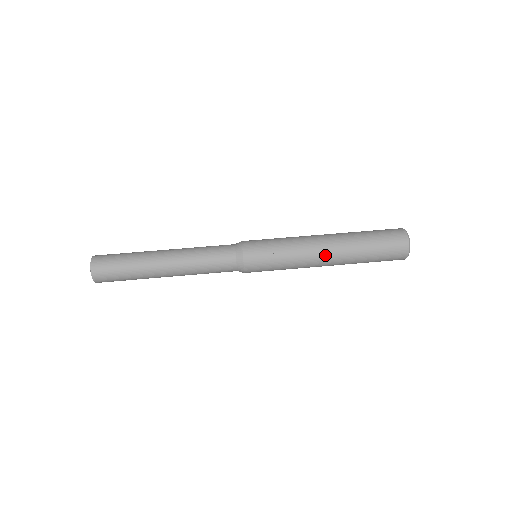
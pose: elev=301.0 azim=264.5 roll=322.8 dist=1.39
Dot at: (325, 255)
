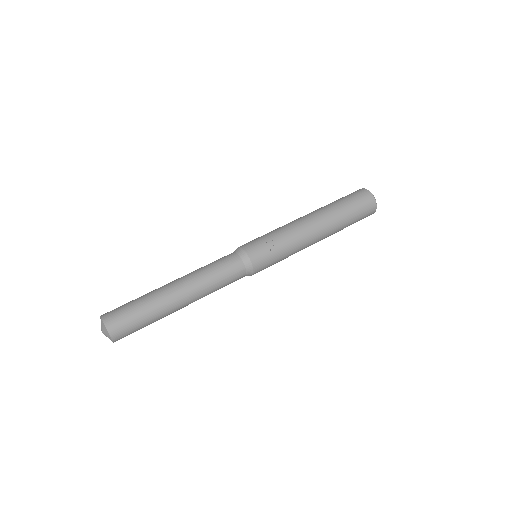
Dot at: (314, 227)
